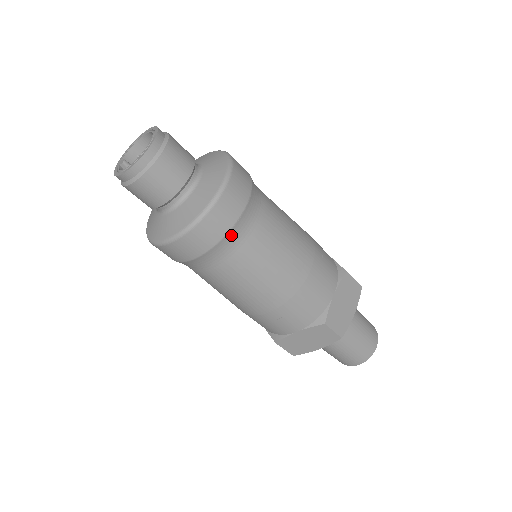
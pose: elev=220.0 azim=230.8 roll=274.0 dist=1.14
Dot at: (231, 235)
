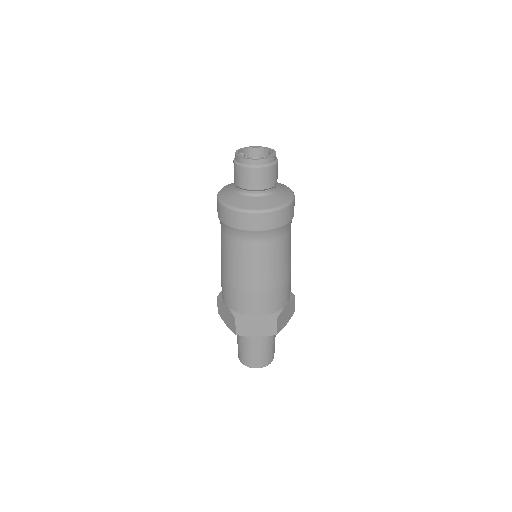
Dot at: (278, 230)
